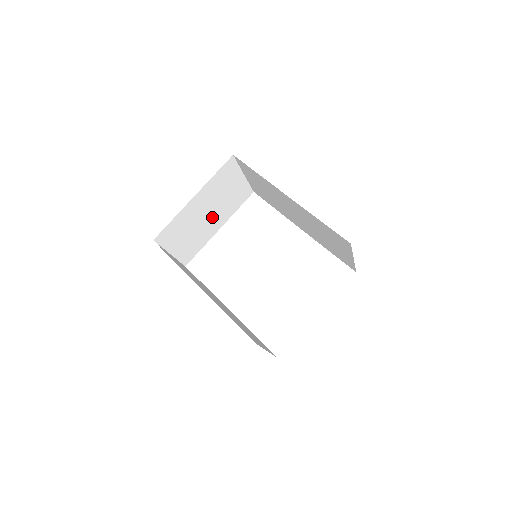
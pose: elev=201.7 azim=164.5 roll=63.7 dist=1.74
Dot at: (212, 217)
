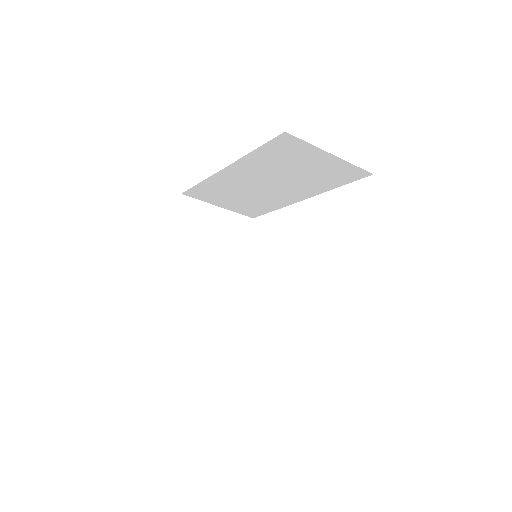
Dot at: (220, 268)
